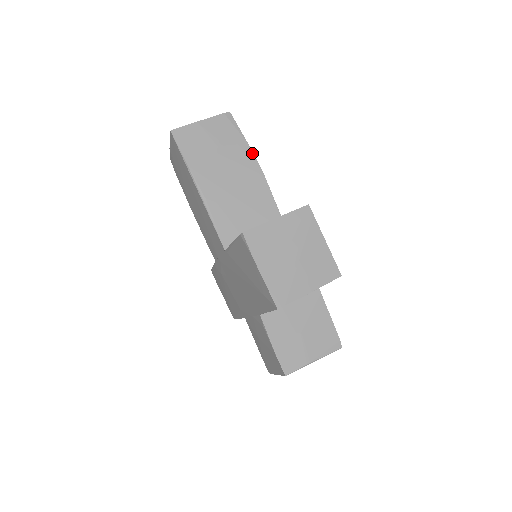
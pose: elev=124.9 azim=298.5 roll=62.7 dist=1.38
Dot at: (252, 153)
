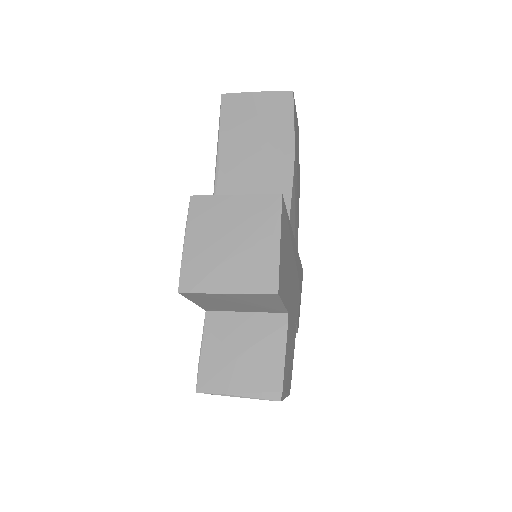
Dot at: (293, 139)
